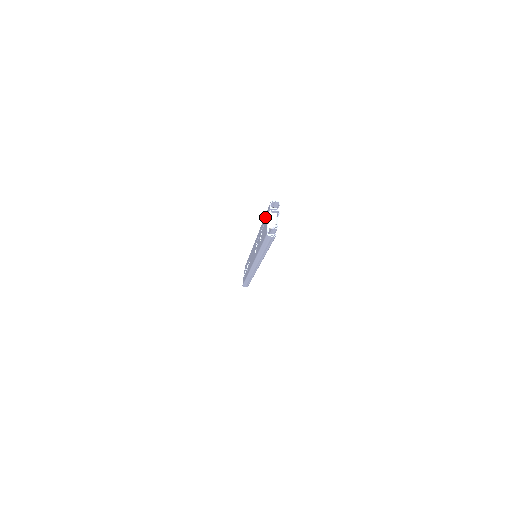
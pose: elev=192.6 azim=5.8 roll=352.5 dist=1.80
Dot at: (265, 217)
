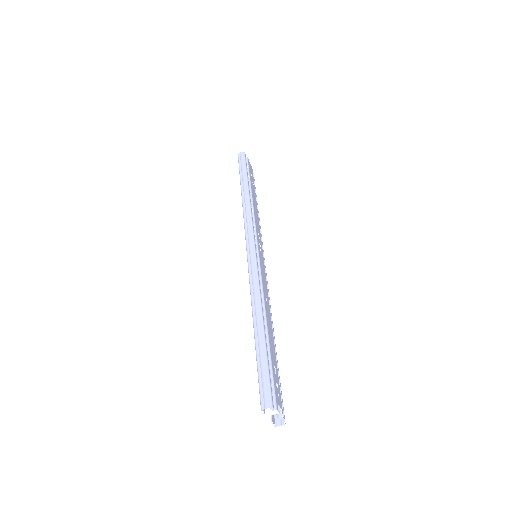
Dot at: occluded
